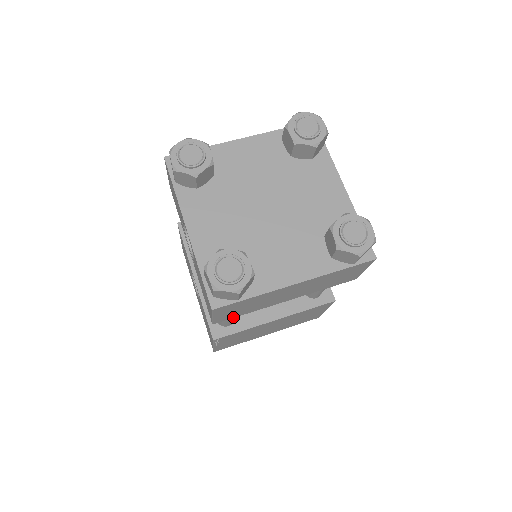
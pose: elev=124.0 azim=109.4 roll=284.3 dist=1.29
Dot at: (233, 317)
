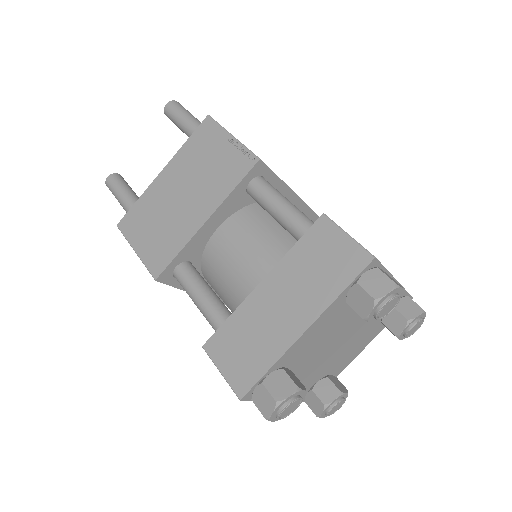
Dot at: occluded
